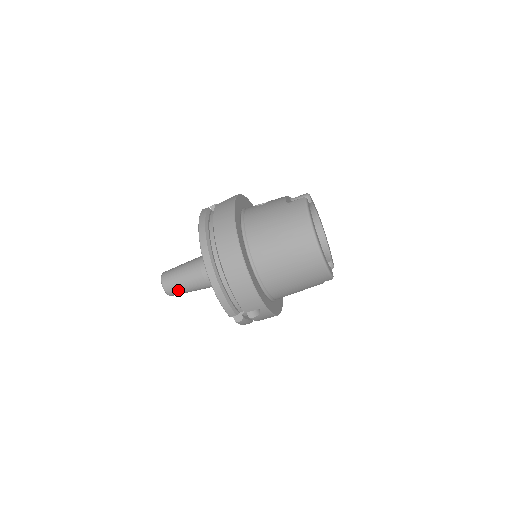
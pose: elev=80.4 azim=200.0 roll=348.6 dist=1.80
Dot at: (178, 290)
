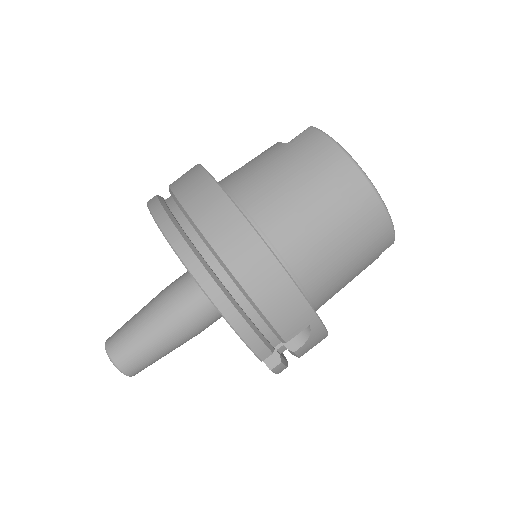
Dot at: (143, 359)
